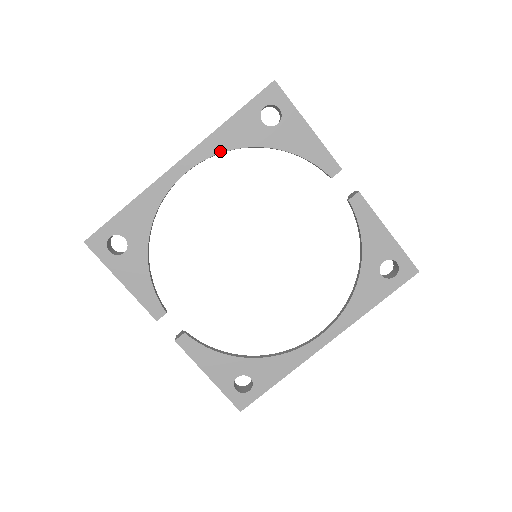
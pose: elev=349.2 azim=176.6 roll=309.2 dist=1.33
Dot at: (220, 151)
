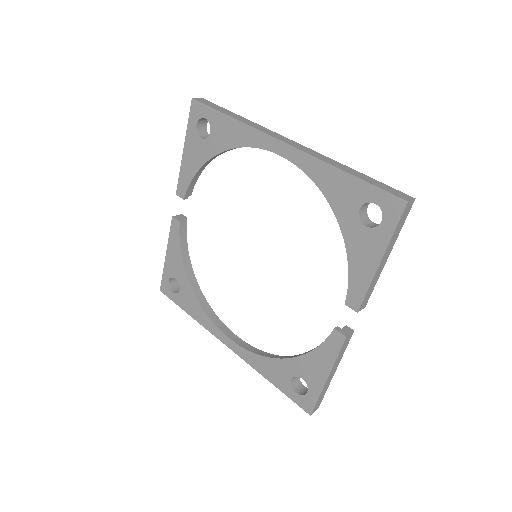
Dot at: (313, 179)
